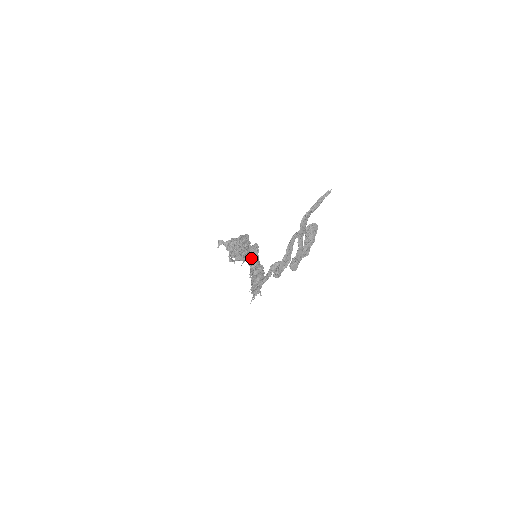
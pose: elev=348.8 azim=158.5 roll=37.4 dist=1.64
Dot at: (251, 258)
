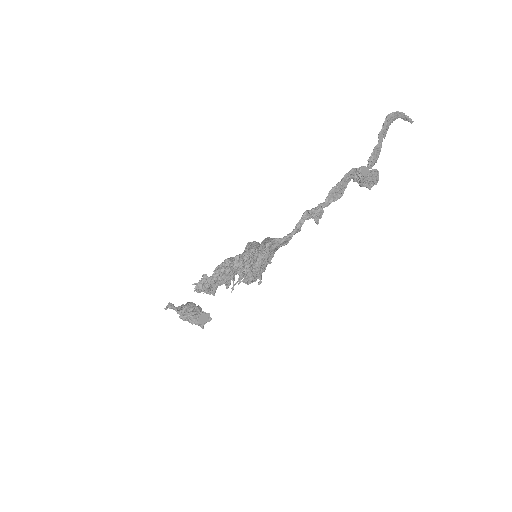
Dot at: (255, 244)
